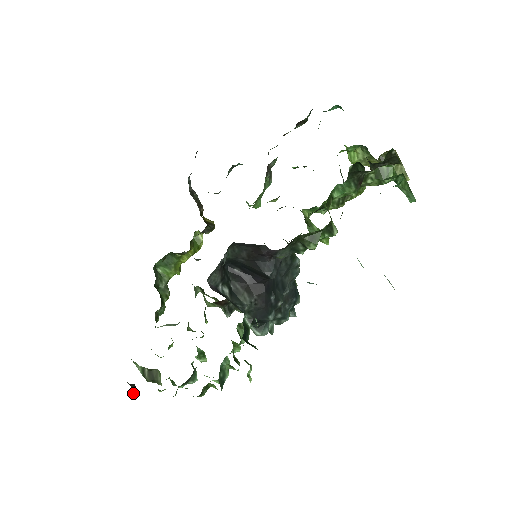
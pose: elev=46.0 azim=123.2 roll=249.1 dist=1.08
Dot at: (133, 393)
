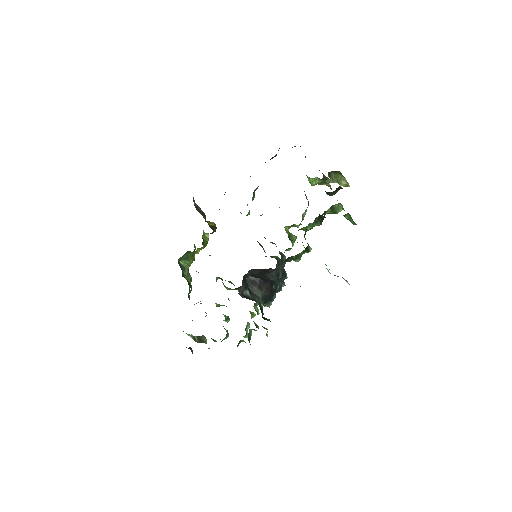
Dot at: (192, 353)
